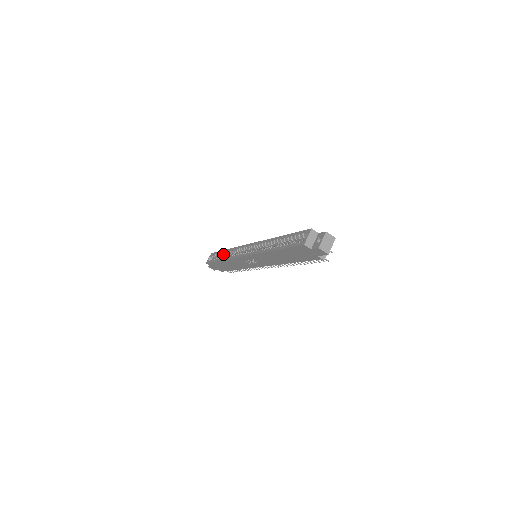
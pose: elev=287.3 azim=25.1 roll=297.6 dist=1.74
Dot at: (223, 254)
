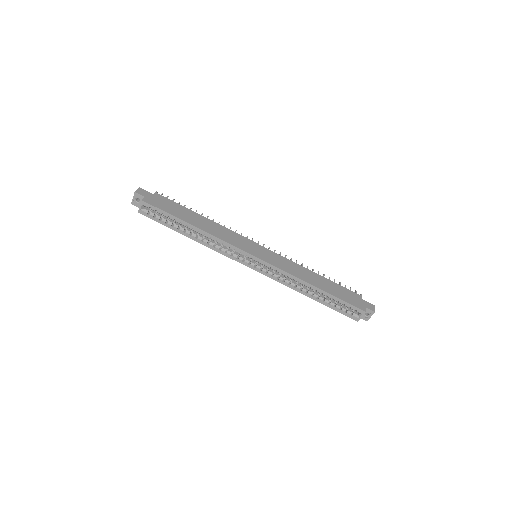
Dot at: occluded
